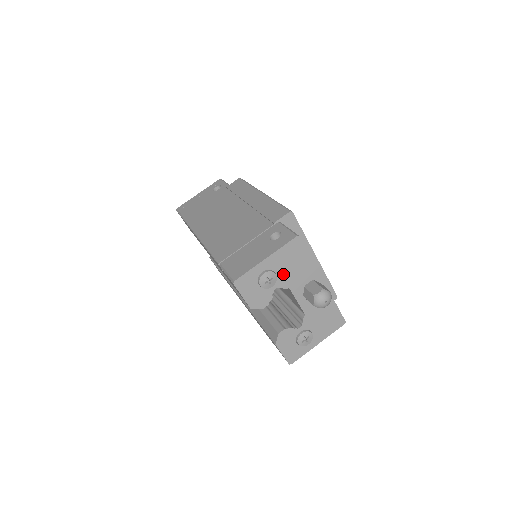
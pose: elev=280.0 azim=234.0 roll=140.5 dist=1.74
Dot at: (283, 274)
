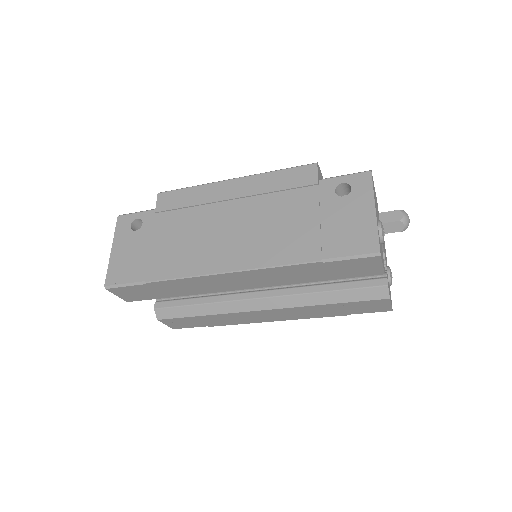
Dot at: occluded
